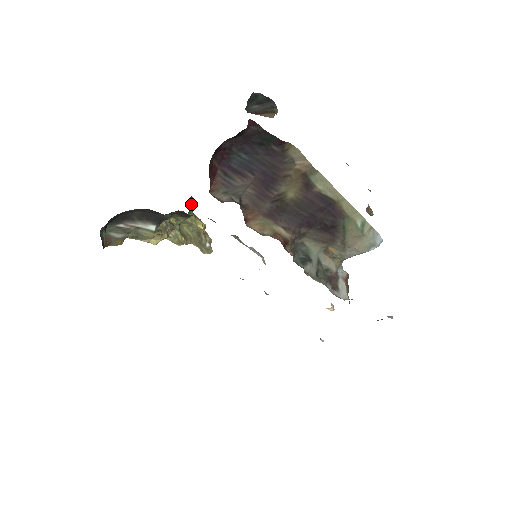
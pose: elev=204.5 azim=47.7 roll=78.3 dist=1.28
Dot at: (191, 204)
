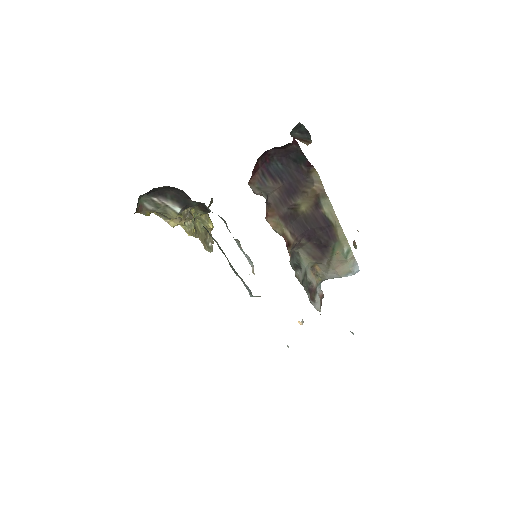
Dot at: (210, 204)
